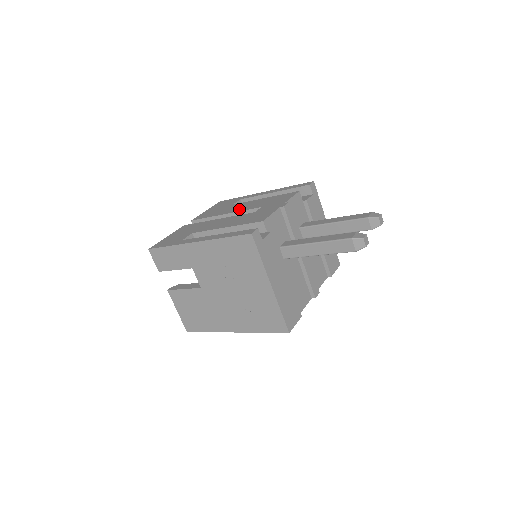
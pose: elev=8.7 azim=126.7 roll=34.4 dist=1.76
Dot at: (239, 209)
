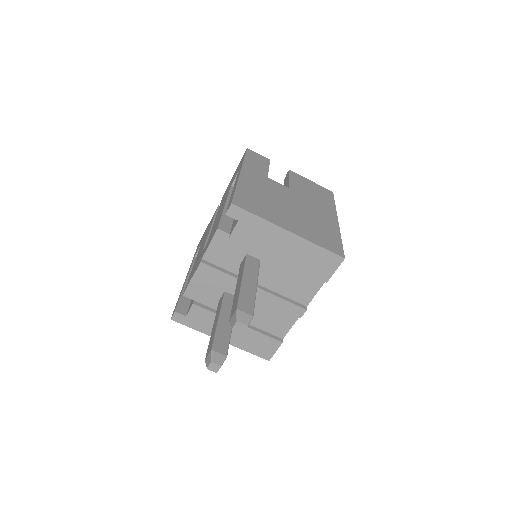
Dot at: (216, 218)
